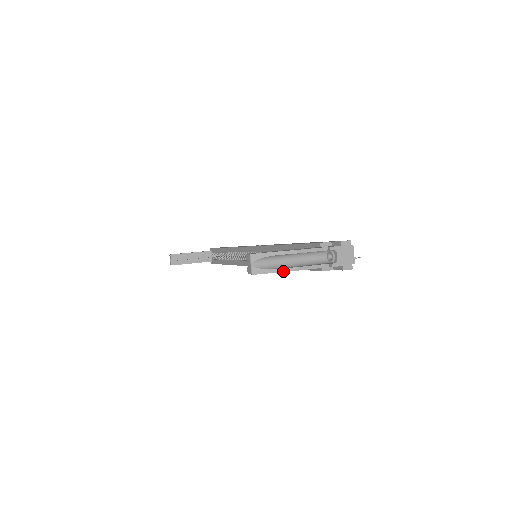
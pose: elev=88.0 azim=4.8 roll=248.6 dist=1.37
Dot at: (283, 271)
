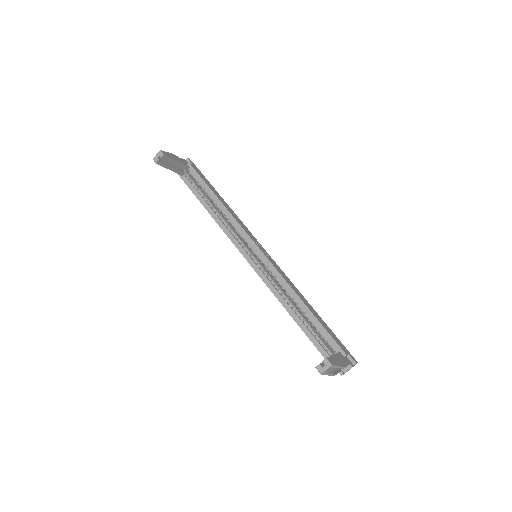
Dot at: (330, 375)
